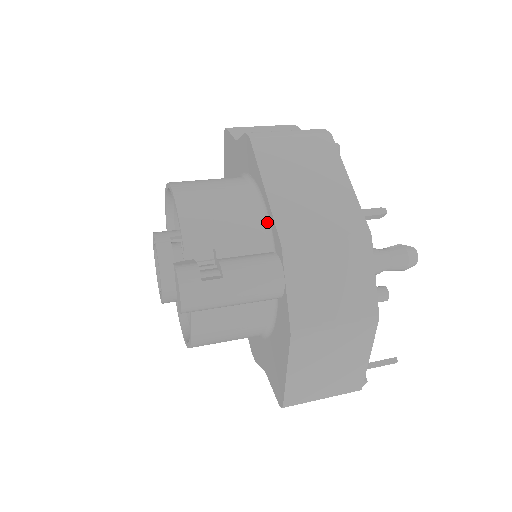
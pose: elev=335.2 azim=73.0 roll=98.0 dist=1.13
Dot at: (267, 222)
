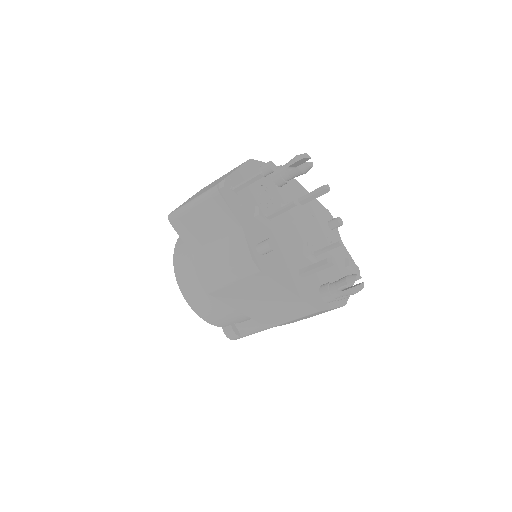
Dot at: occluded
